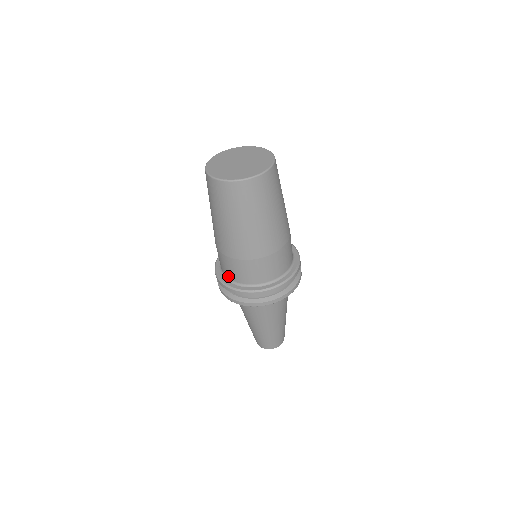
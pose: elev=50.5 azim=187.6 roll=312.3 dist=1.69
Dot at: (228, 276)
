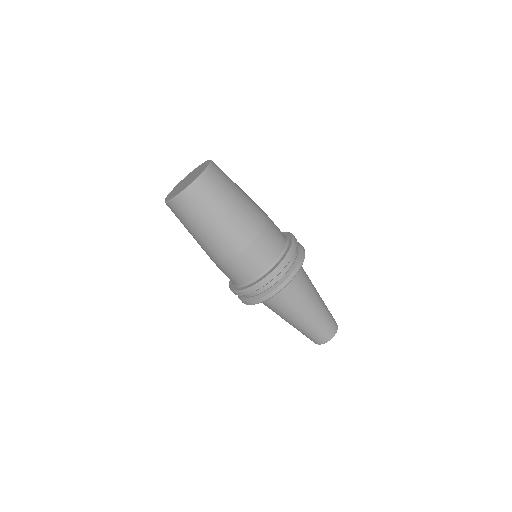
Dot at: (254, 276)
